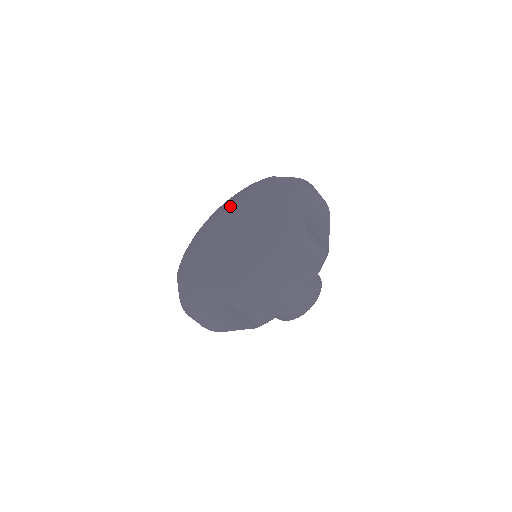
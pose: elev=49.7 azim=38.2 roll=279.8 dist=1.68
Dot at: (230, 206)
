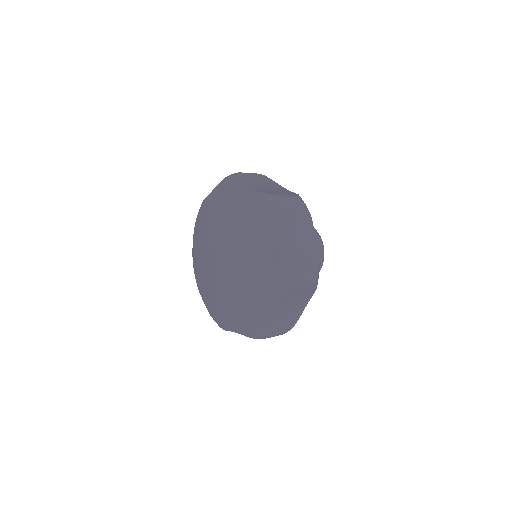
Dot at: (212, 221)
